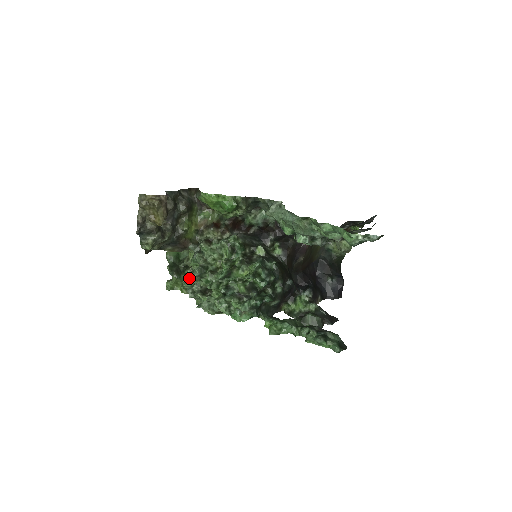
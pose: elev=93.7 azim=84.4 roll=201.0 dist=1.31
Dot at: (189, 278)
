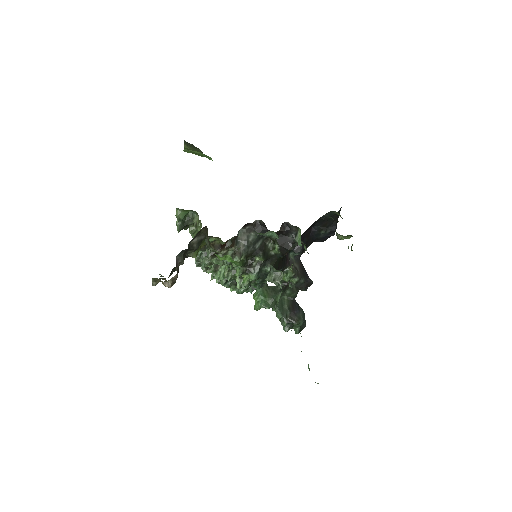
Dot at: (196, 261)
